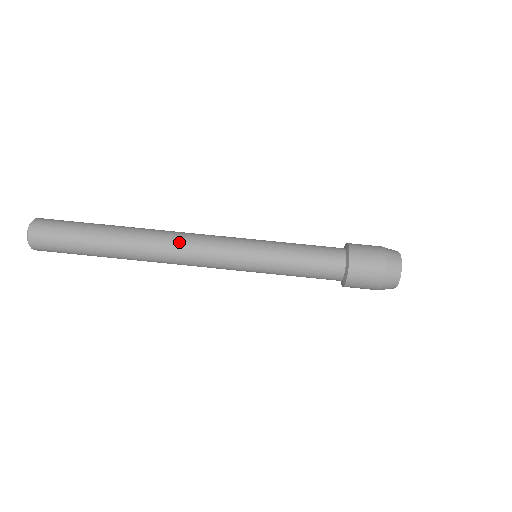
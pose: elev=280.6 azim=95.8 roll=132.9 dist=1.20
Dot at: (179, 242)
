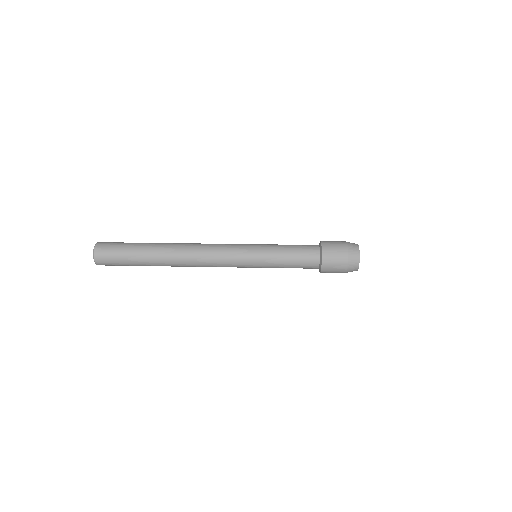
Dot at: (201, 246)
